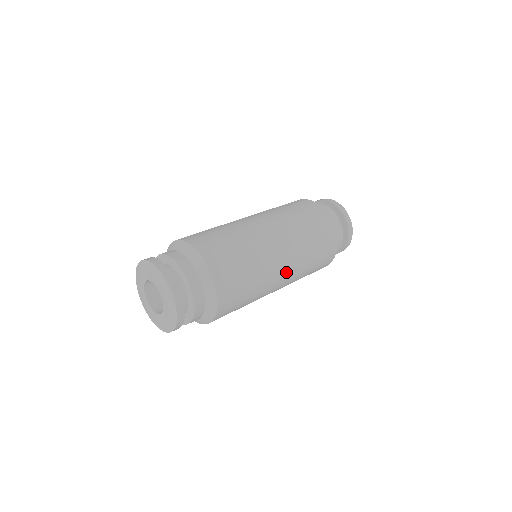
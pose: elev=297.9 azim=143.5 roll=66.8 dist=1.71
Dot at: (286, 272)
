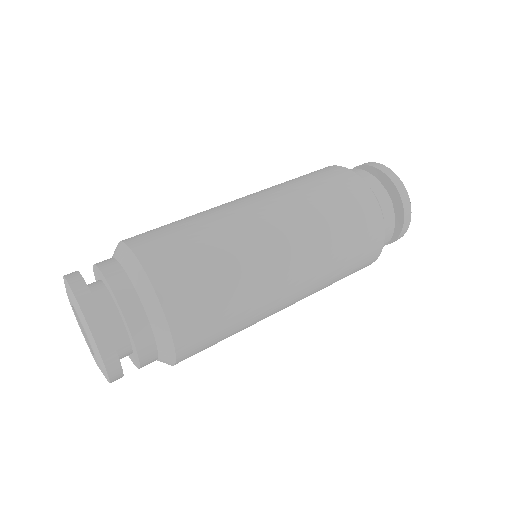
Dot at: (289, 250)
